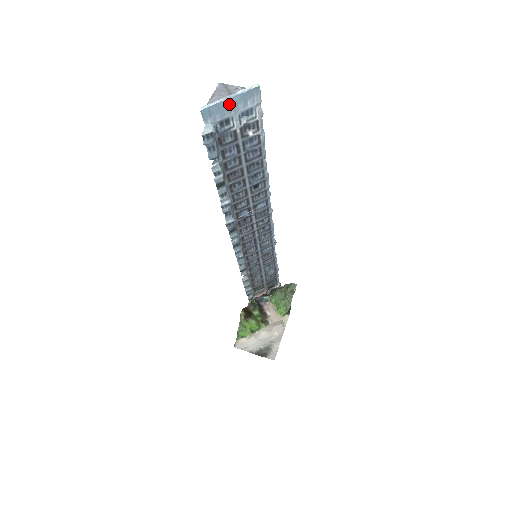
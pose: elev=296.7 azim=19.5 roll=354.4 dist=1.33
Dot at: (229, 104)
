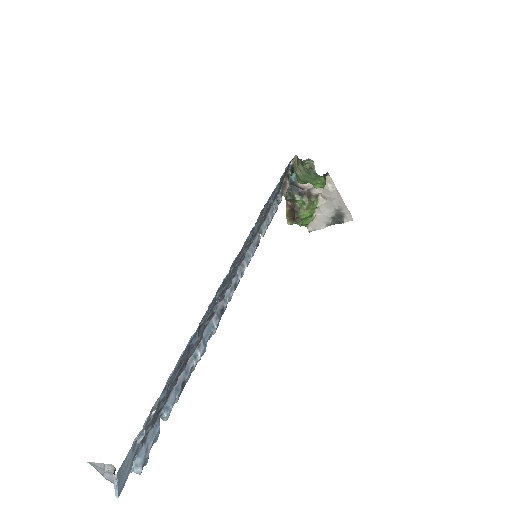
Dot at: (122, 477)
